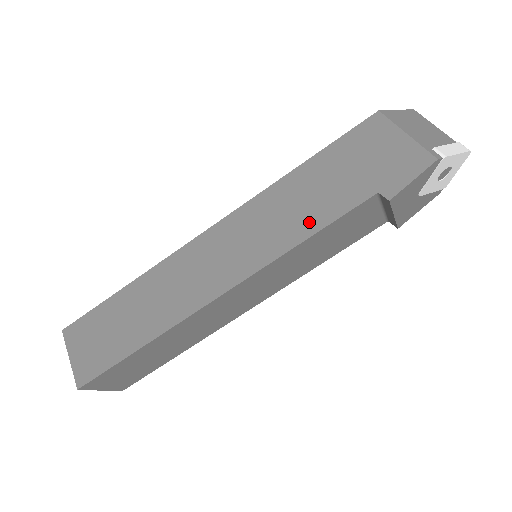
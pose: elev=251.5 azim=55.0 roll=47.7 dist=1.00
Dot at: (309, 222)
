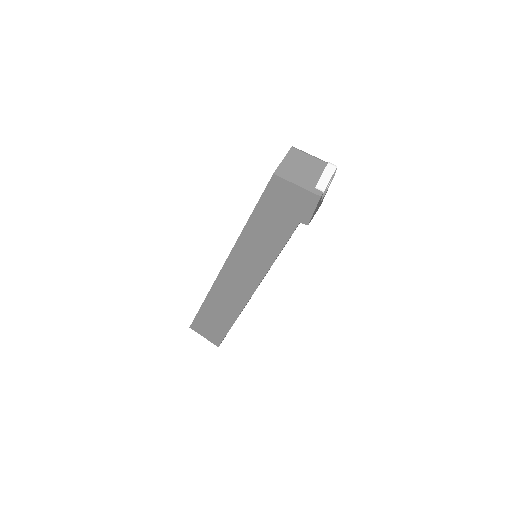
Dot at: (274, 247)
